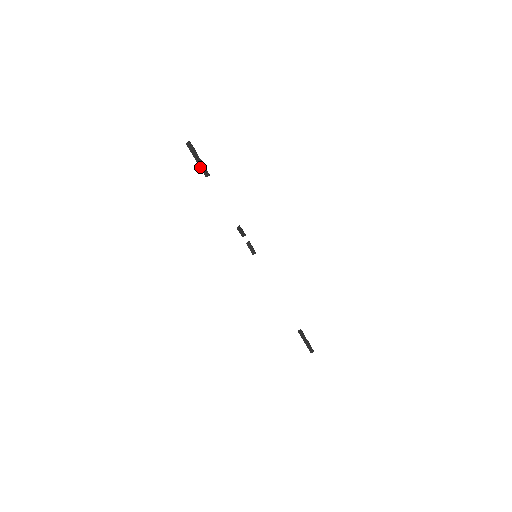
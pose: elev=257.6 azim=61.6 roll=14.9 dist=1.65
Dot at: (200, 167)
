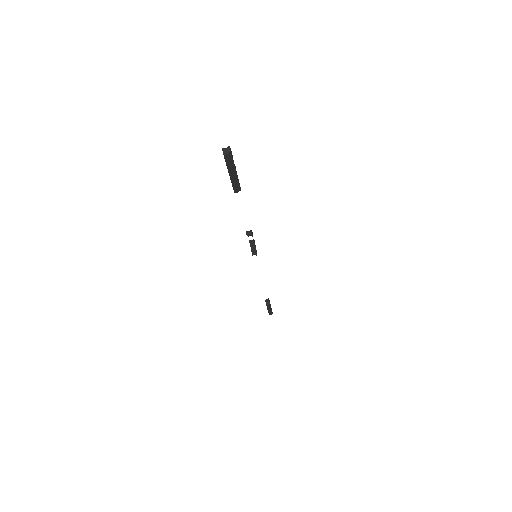
Dot at: (231, 182)
